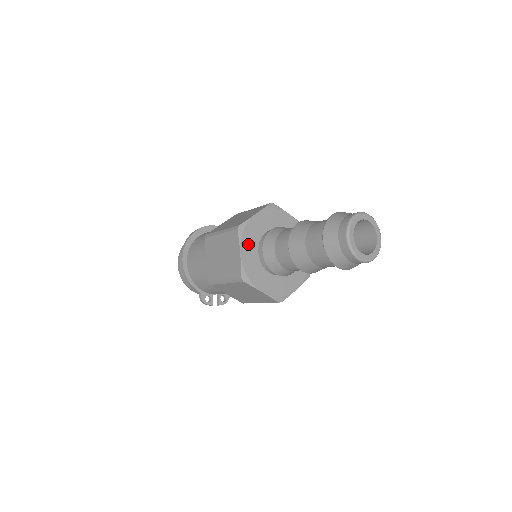
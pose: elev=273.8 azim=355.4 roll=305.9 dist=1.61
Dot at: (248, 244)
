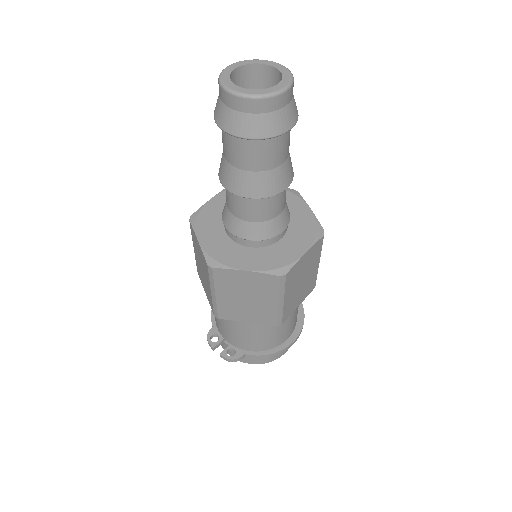
Dot at: occluded
